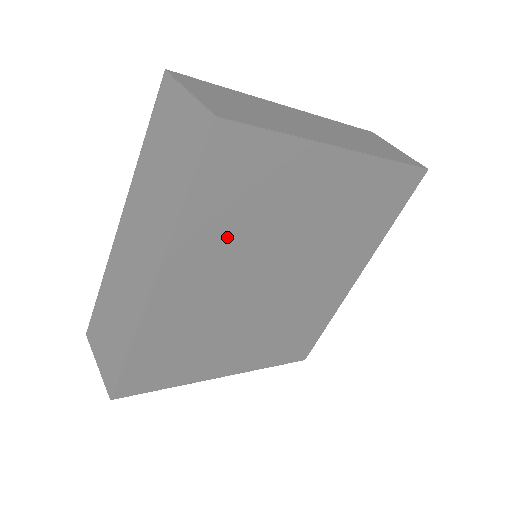
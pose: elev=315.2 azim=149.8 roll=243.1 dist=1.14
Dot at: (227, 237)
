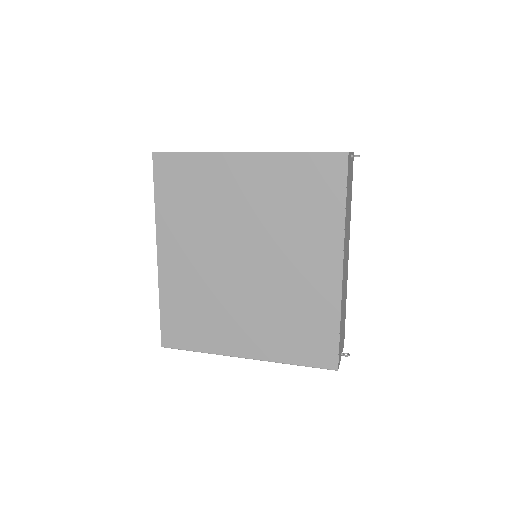
Dot at: (188, 222)
